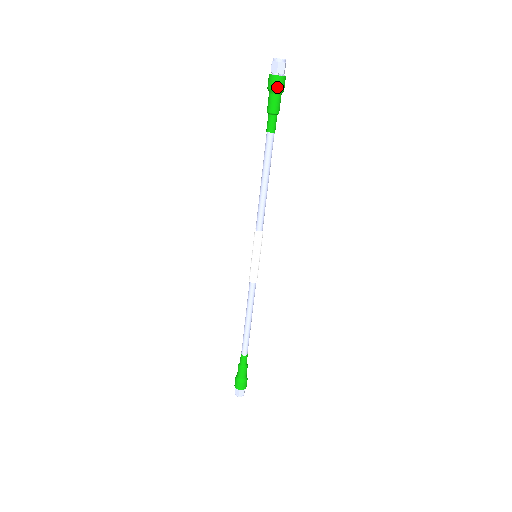
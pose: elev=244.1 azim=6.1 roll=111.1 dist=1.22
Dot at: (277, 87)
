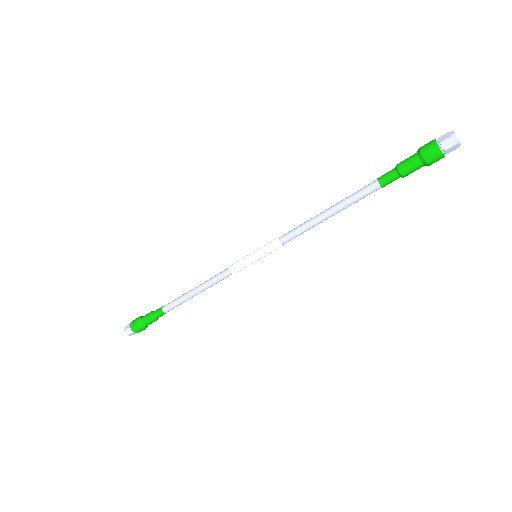
Dot at: (426, 153)
